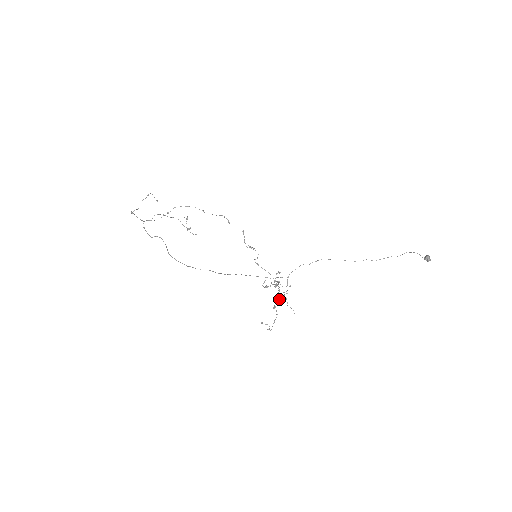
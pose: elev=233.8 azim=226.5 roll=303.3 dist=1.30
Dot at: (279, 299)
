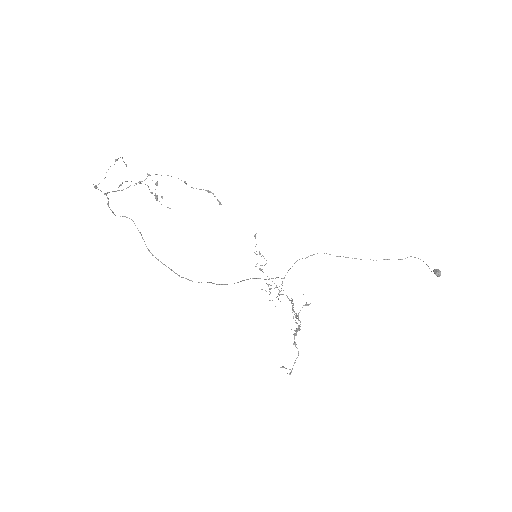
Dot at: occluded
